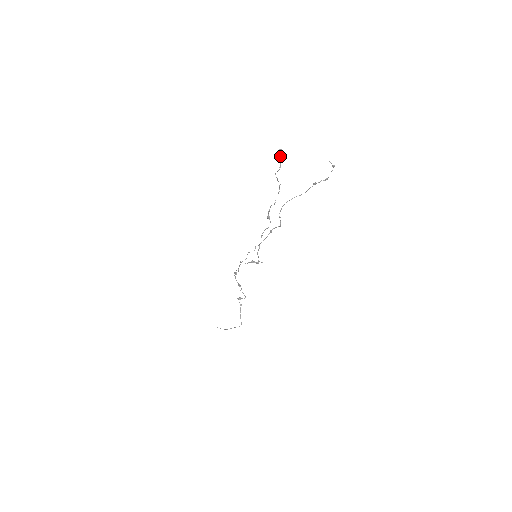
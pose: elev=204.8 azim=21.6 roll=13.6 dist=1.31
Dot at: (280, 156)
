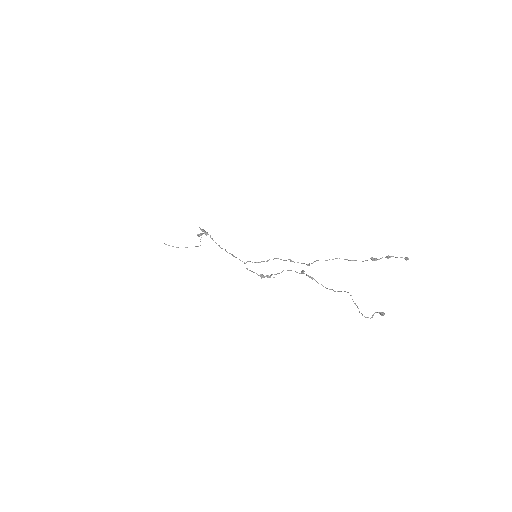
Dot at: (378, 312)
